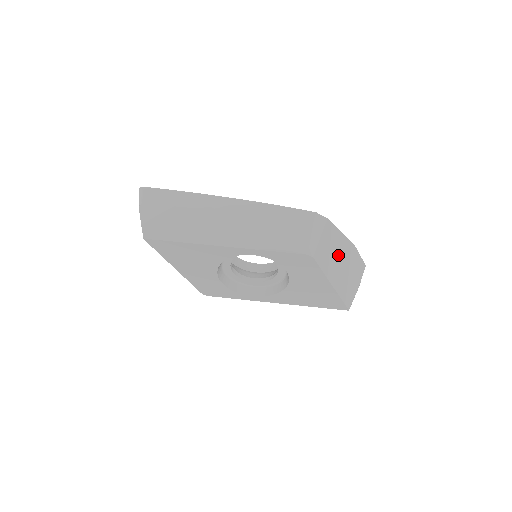
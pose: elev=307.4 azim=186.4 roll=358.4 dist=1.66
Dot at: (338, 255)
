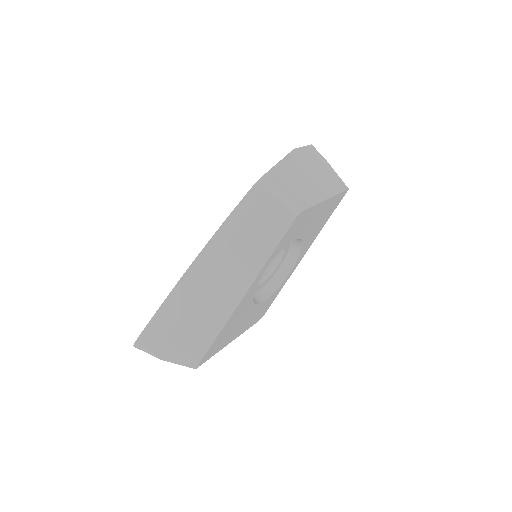
Dot at: (301, 177)
